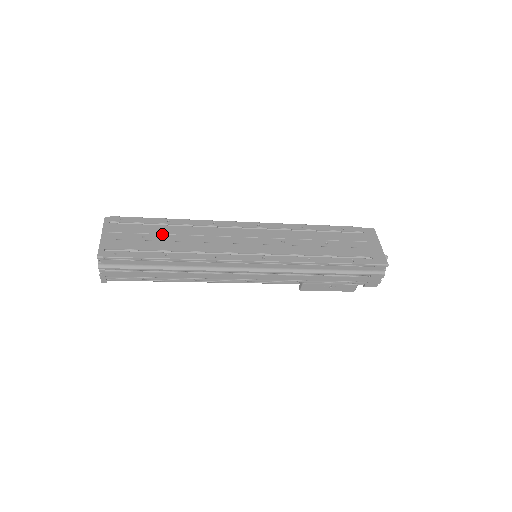
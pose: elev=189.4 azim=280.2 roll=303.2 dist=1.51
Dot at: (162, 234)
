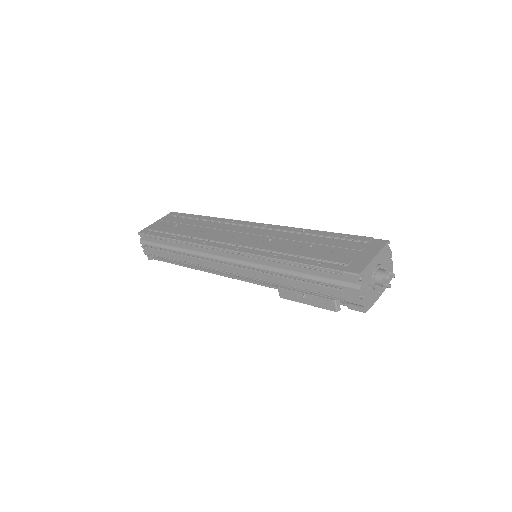
Dot at: (189, 225)
